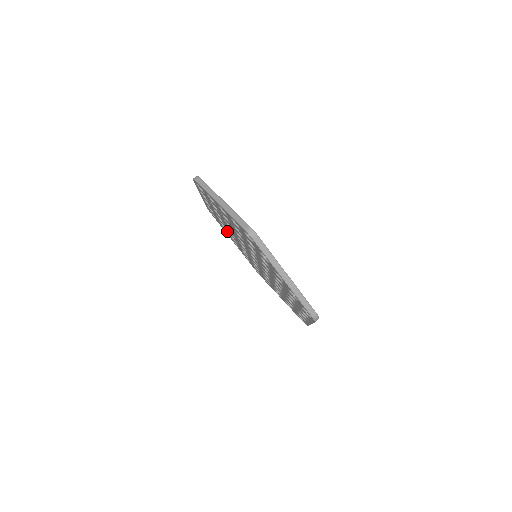
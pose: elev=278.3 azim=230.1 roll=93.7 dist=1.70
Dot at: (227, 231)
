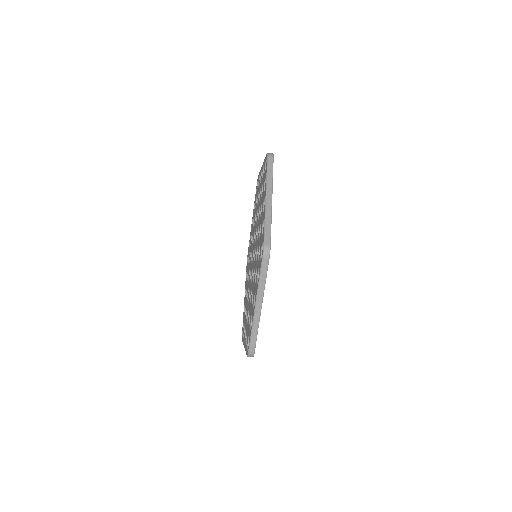
Dot at: (261, 190)
